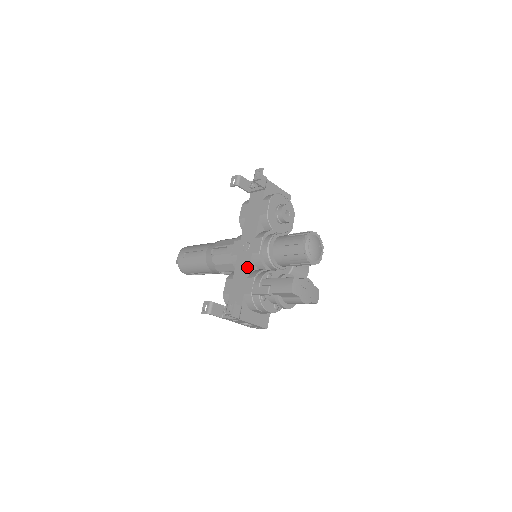
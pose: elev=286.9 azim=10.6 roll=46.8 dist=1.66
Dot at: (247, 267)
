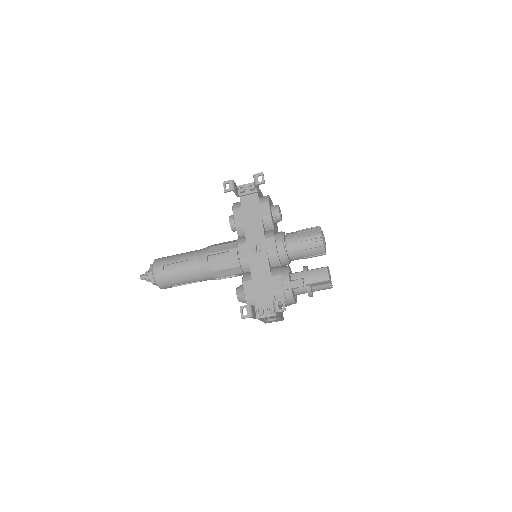
Dot at: (267, 266)
